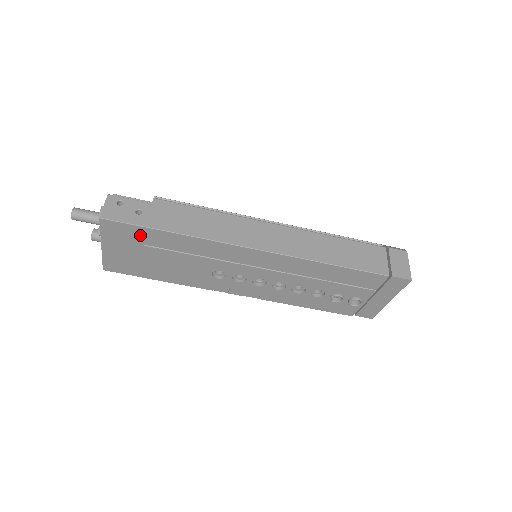
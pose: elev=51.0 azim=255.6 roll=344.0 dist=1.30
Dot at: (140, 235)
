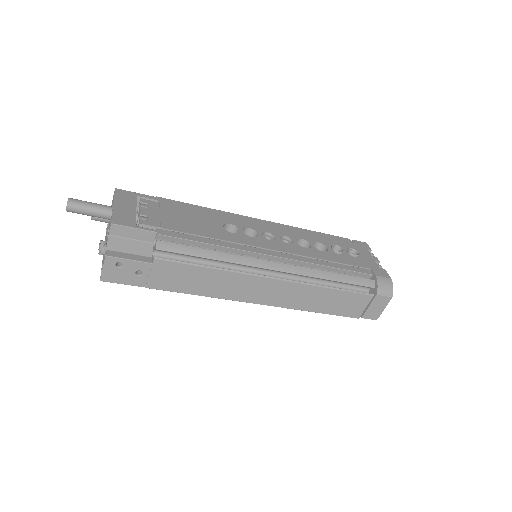
Dot at: occluded
